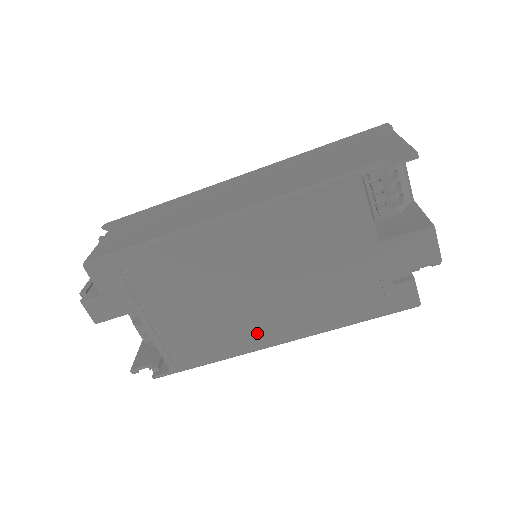
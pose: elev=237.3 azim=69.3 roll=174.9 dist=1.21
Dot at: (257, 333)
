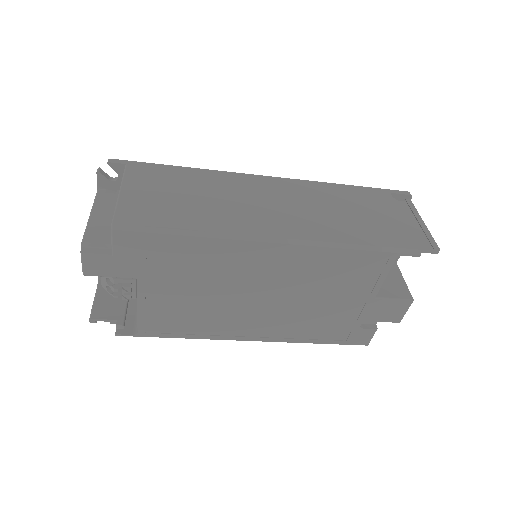
Dot at: (237, 329)
